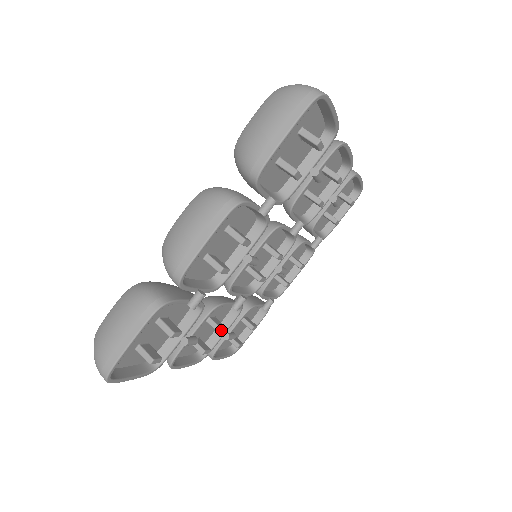
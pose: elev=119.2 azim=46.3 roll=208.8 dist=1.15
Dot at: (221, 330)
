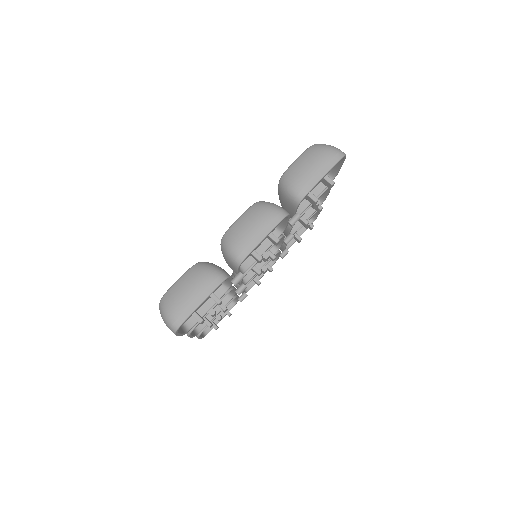
Dot at: (226, 309)
